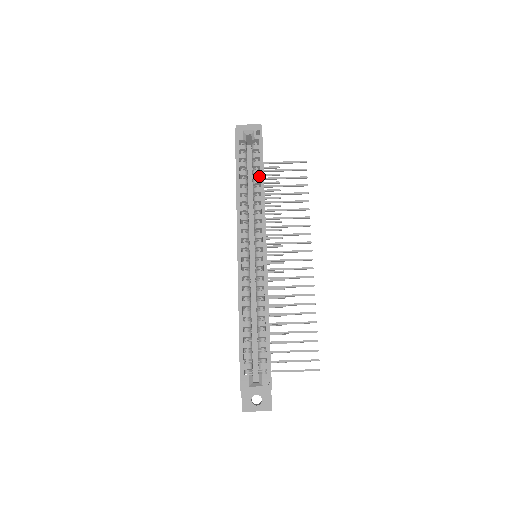
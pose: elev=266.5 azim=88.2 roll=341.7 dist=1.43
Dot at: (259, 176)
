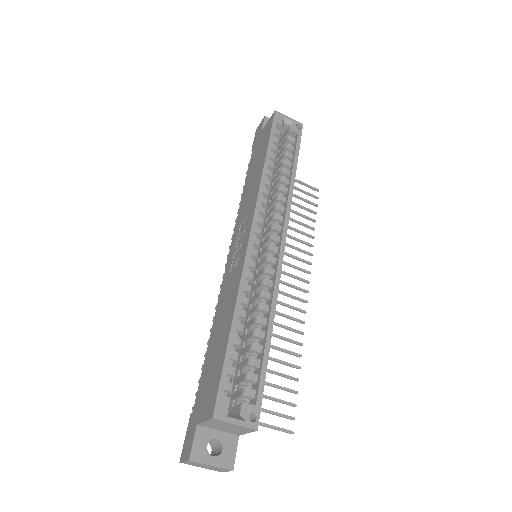
Dot at: occluded
